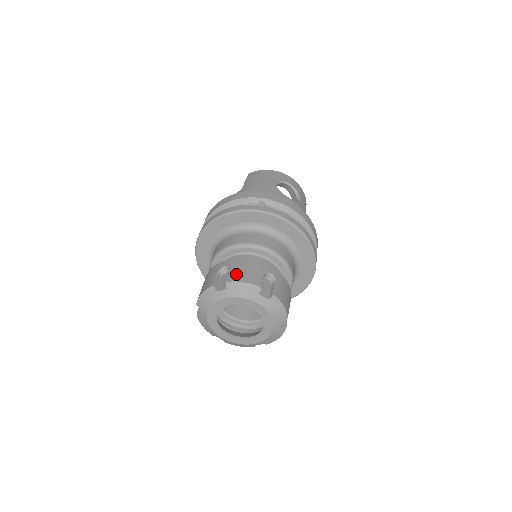
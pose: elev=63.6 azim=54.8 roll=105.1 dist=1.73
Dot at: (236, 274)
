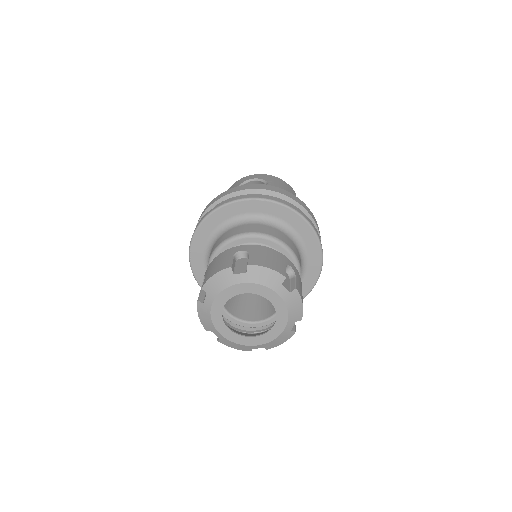
Dot at: (208, 275)
